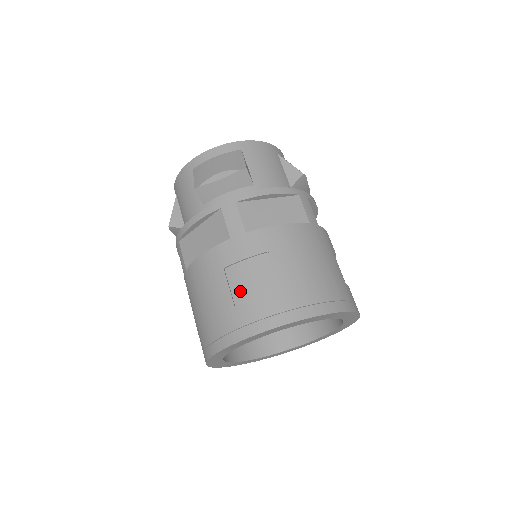
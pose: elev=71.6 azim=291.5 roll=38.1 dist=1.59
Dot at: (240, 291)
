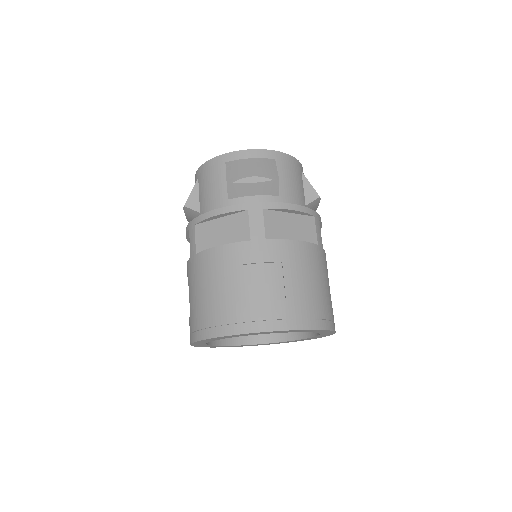
Dot at: (248, 290)
